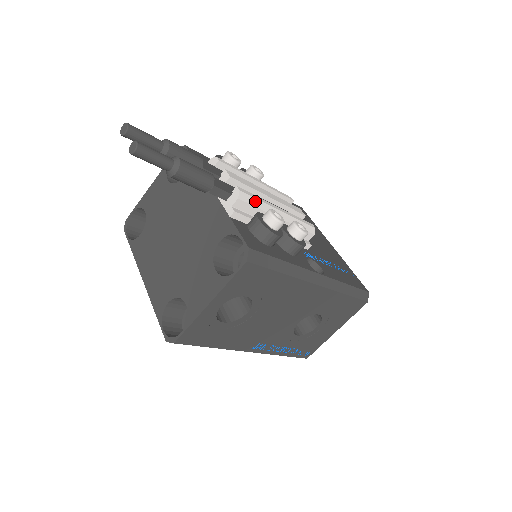
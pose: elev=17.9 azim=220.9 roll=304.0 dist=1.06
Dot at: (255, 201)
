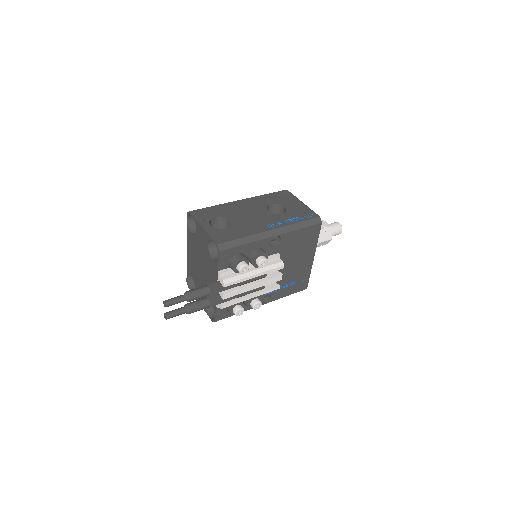
Dot at: occluded
